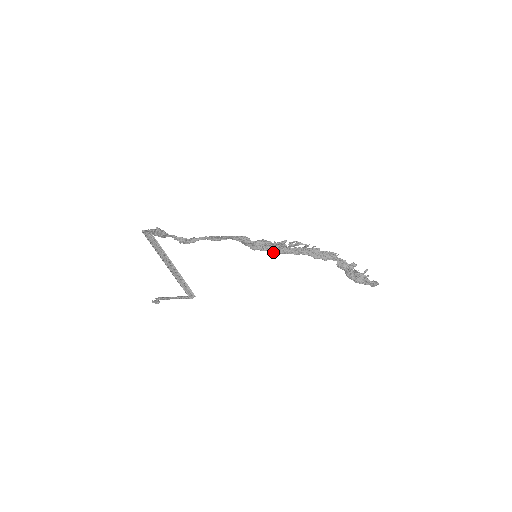
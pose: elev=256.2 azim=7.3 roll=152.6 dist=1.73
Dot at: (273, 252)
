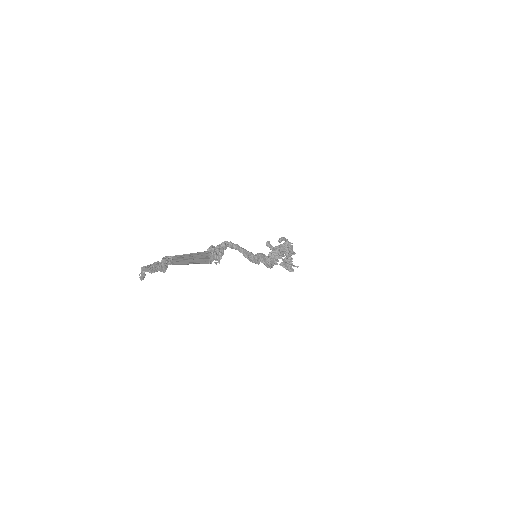
Dot at: occluded
